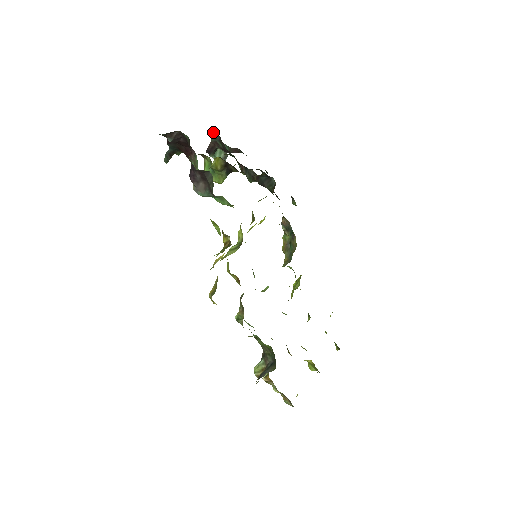
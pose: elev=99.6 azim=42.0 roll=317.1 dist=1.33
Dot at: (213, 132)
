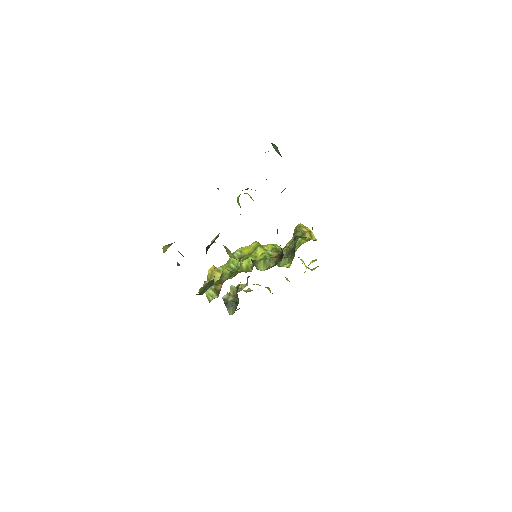
Dot at: occluded
